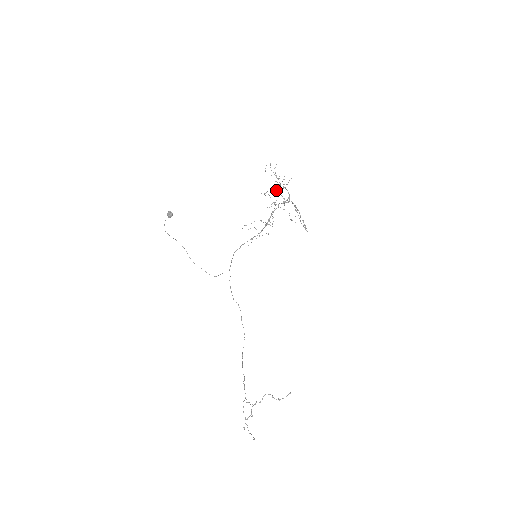
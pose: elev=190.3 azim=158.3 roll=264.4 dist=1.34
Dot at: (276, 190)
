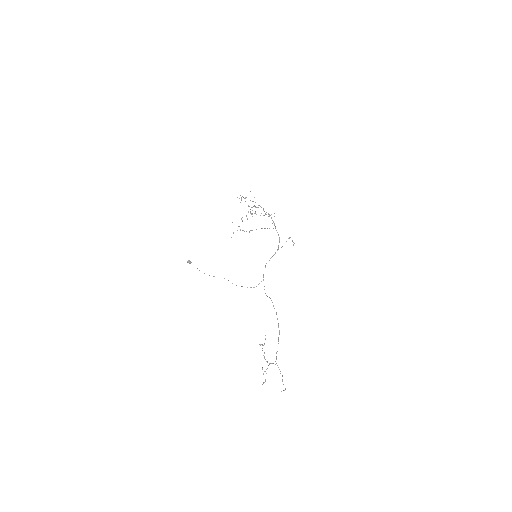
Dot at: (248, 206)
